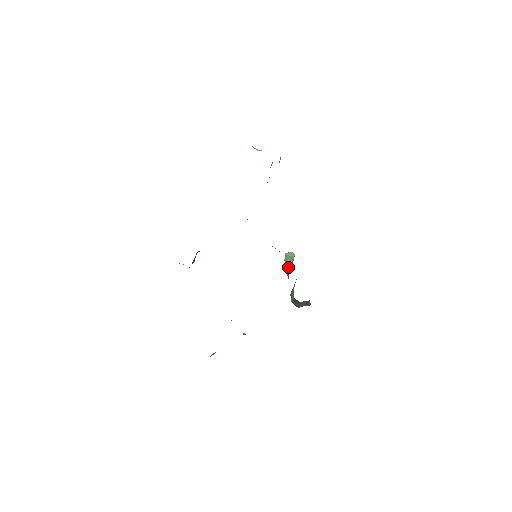
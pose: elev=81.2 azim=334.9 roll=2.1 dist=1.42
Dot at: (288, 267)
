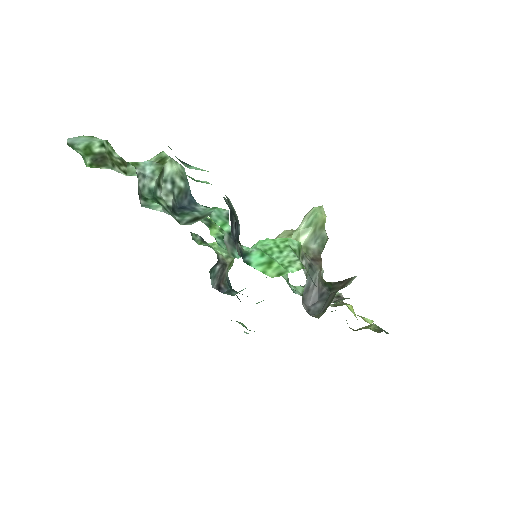
Dot at: (309, 241)
